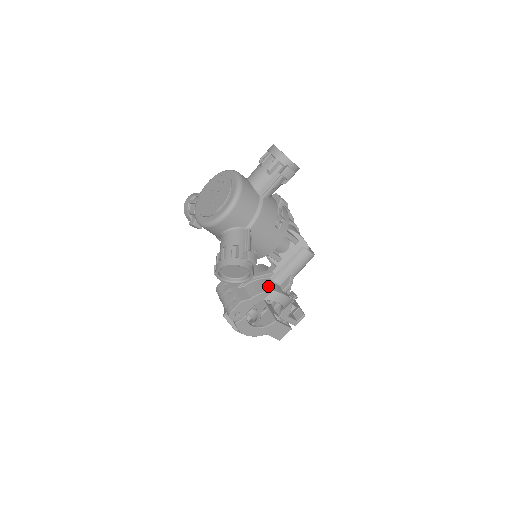
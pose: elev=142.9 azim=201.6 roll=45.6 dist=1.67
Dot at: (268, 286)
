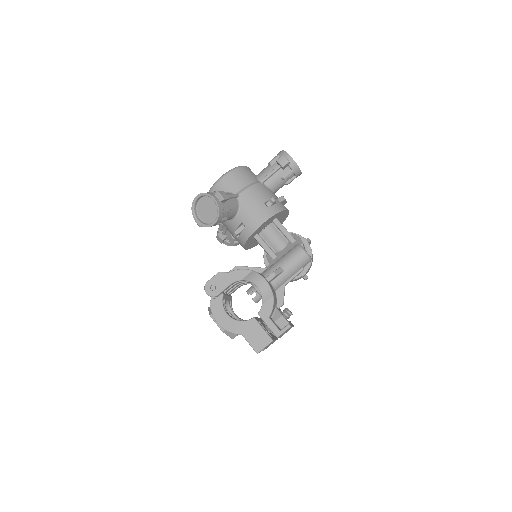
Dot at: occluded
